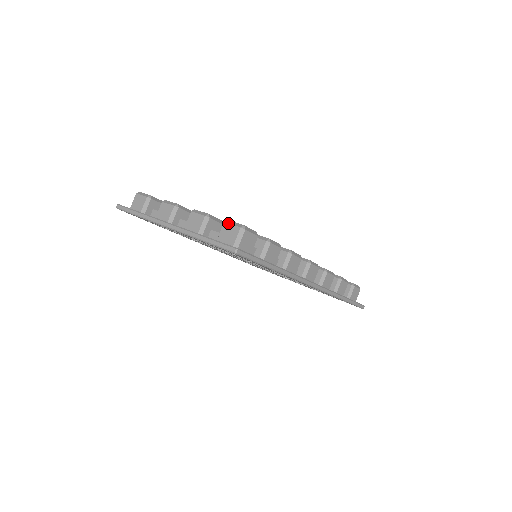
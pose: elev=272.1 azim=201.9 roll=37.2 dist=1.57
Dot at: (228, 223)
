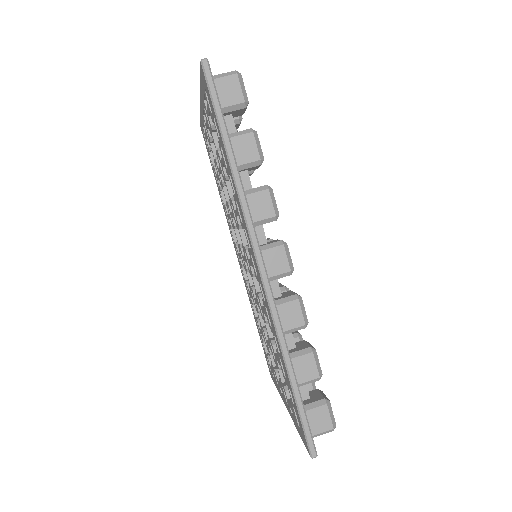
Dot at: occluded
